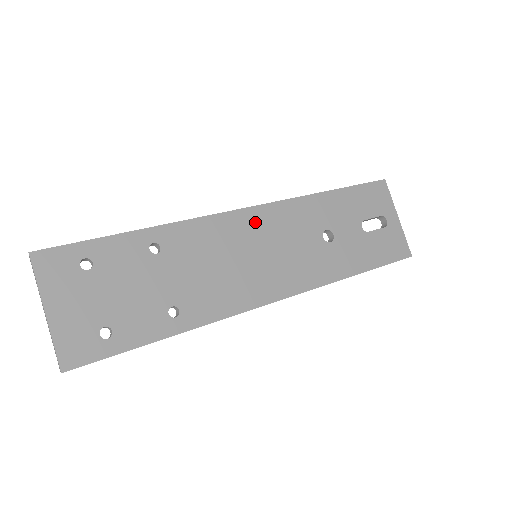
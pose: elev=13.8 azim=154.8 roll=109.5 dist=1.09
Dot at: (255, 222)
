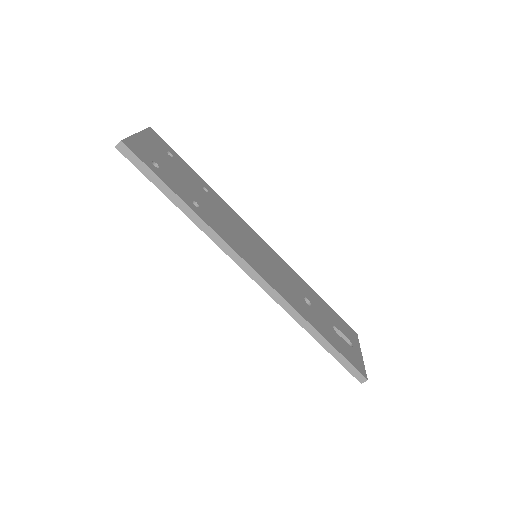
Dot at: (265, 248)
